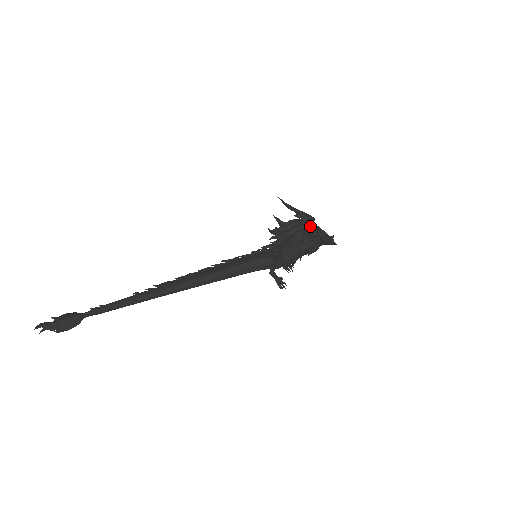
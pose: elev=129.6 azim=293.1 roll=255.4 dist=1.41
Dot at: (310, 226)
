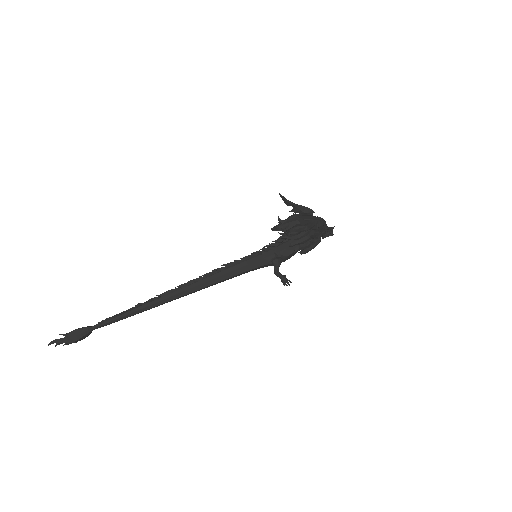
Dot at: (317, 234)
